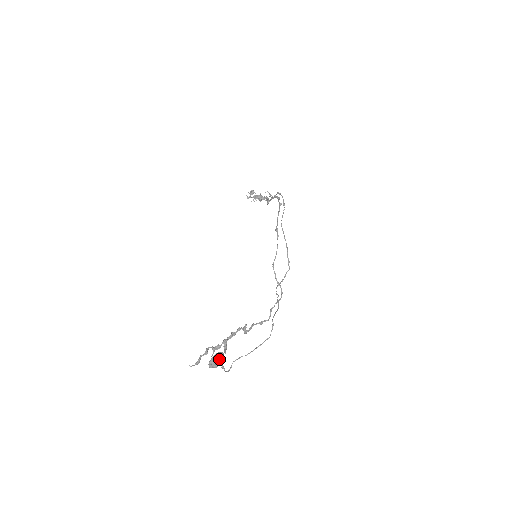
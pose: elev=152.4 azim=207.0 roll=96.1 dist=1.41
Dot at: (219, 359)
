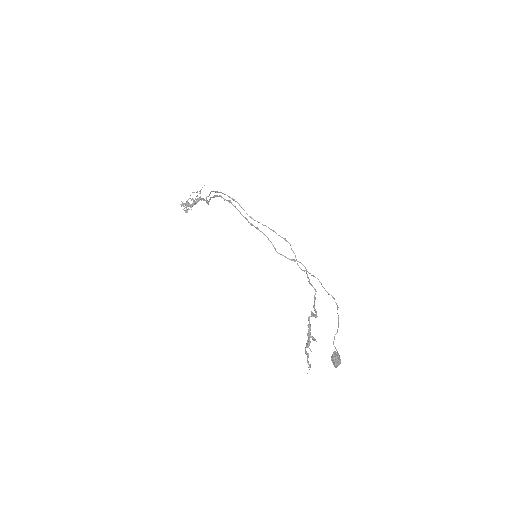
Dot at: (338, 358)
